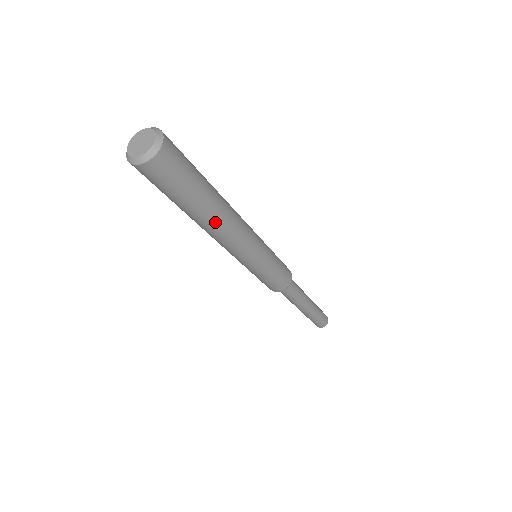
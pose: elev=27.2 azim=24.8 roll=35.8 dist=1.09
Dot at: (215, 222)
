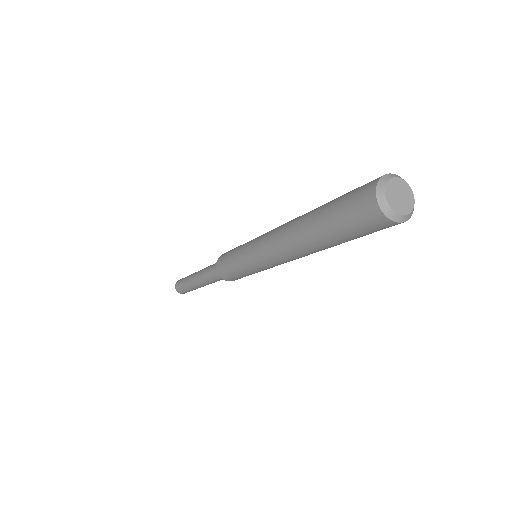
Dot at: occluded
